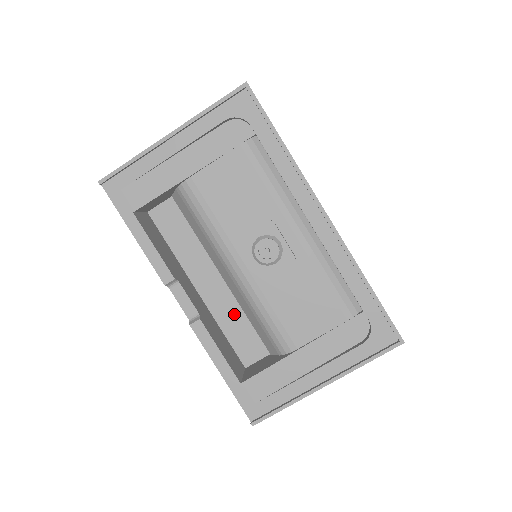
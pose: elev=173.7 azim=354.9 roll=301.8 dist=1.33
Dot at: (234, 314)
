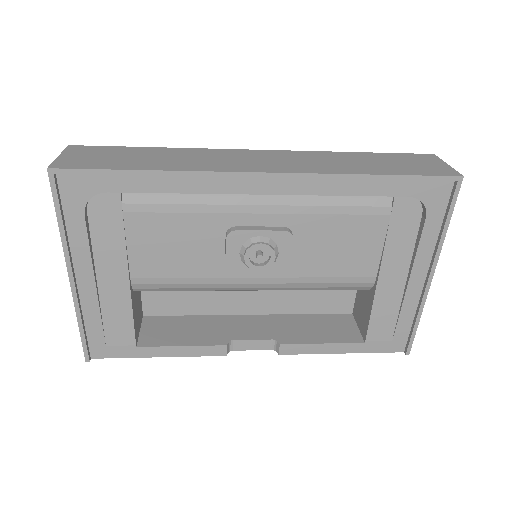
Dot at: (296, 296)
